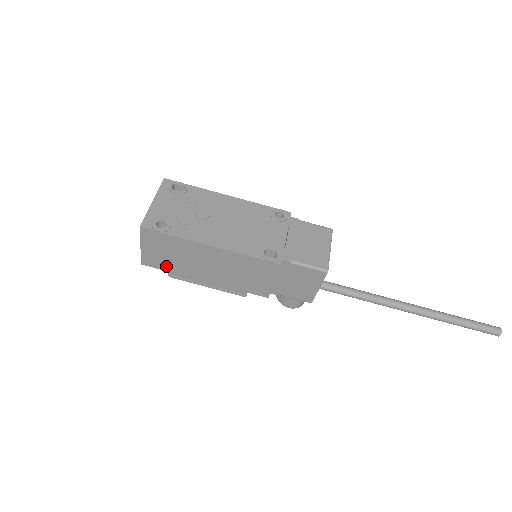
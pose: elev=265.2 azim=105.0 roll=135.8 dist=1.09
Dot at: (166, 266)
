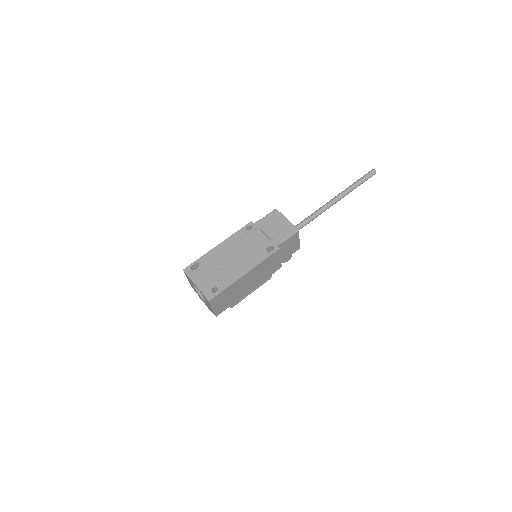
Dot at: (228, 305)
